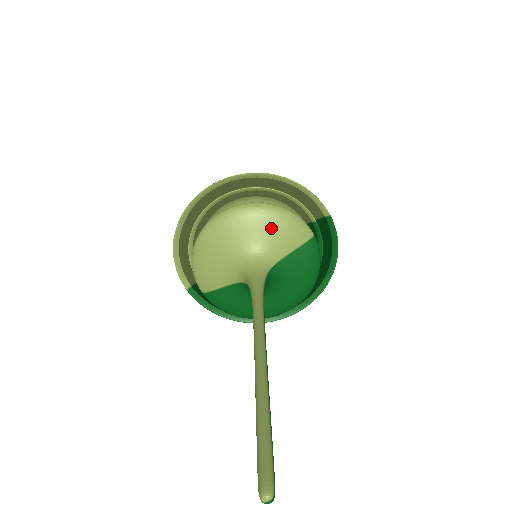
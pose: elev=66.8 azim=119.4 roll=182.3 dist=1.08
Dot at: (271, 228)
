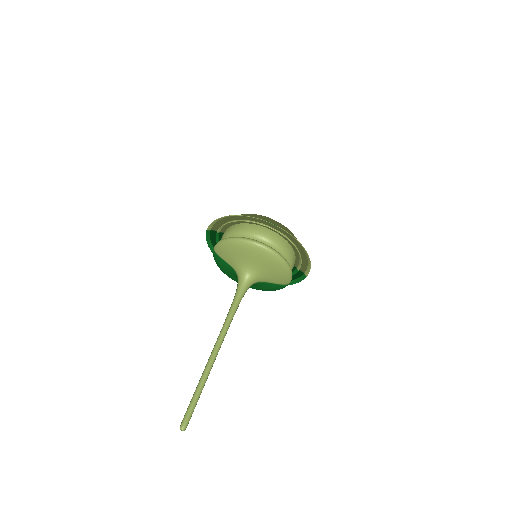
Dot at: (275, 272)
